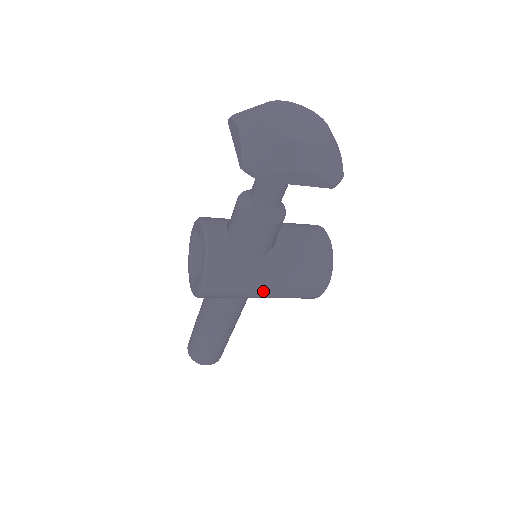
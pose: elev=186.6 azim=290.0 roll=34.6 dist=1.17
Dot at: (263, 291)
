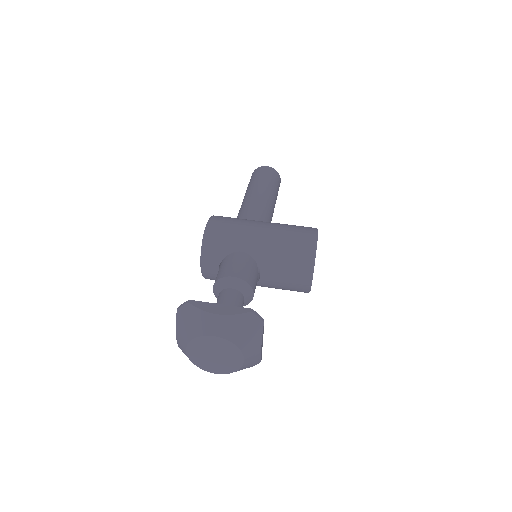
Dot at: occluded
